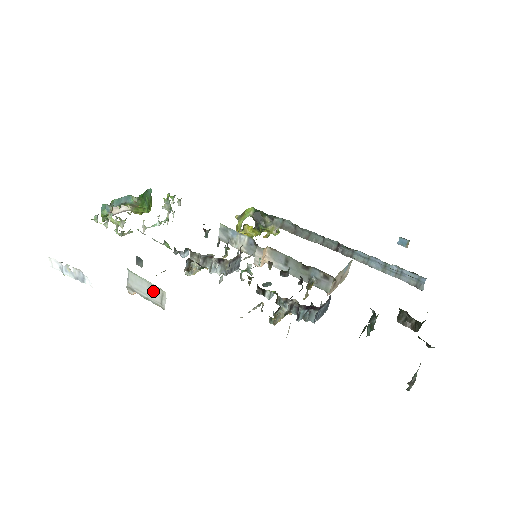
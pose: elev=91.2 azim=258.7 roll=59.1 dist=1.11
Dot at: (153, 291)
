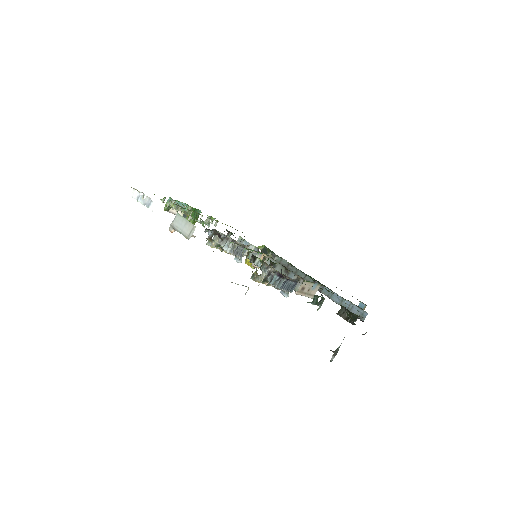
Dot at: (187, 227)
